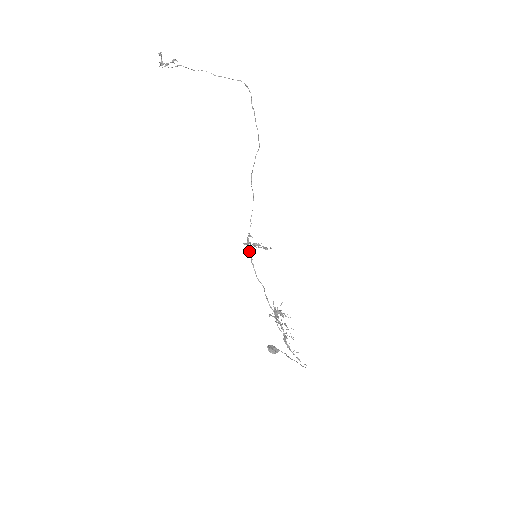
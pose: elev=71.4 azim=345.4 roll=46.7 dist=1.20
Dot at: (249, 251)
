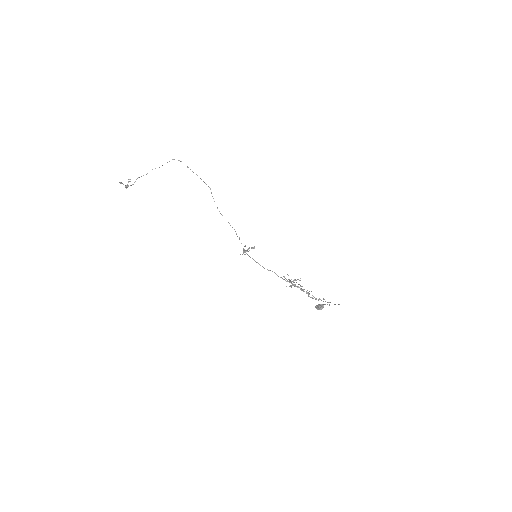
Dot at: (249, 256)
